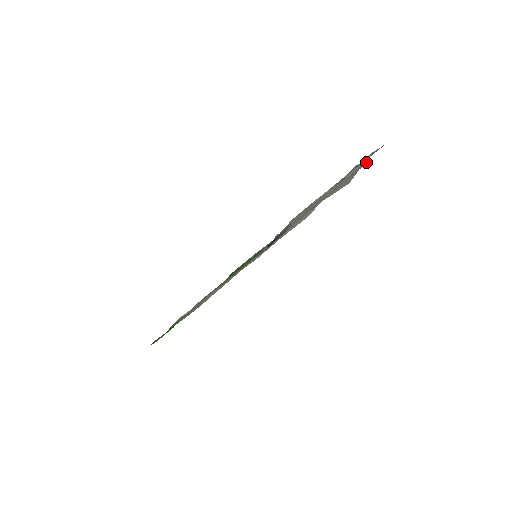
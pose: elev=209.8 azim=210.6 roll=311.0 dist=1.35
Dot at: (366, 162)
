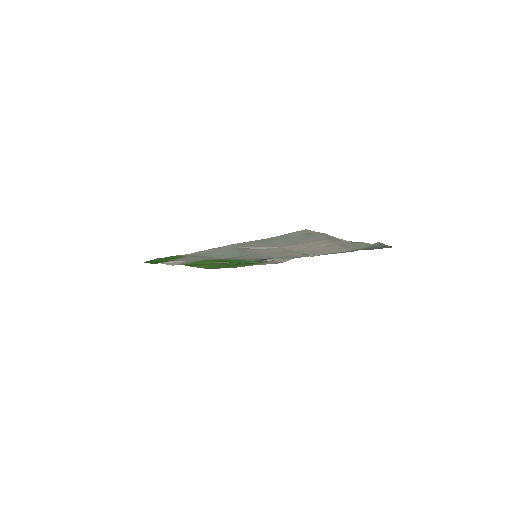
Dot at: occluded
